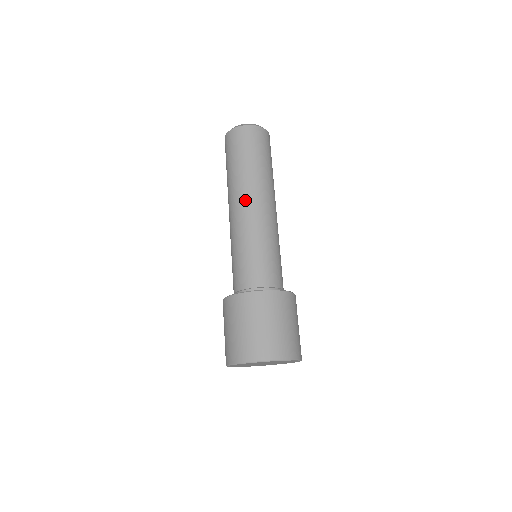
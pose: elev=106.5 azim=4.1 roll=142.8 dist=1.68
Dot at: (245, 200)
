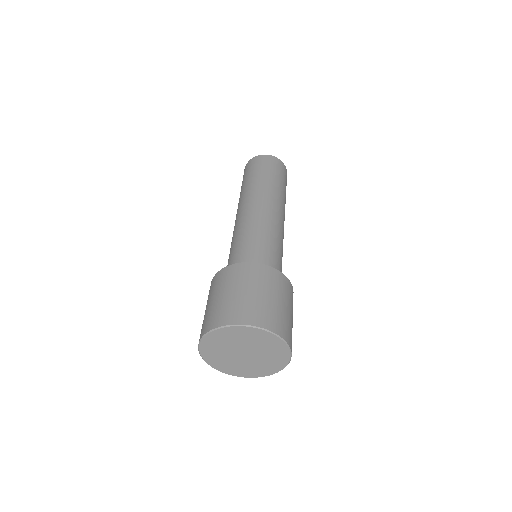
Dot at: (260, 201)
